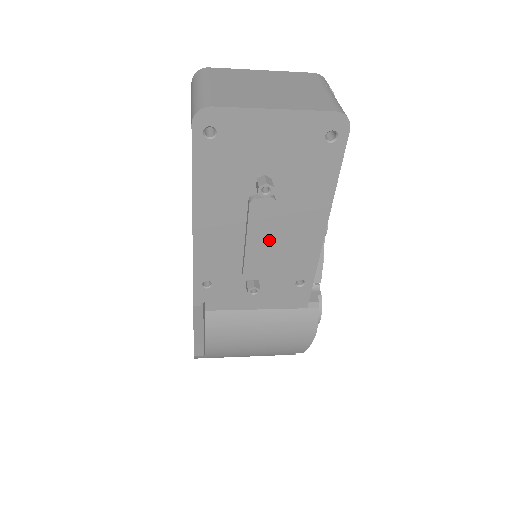
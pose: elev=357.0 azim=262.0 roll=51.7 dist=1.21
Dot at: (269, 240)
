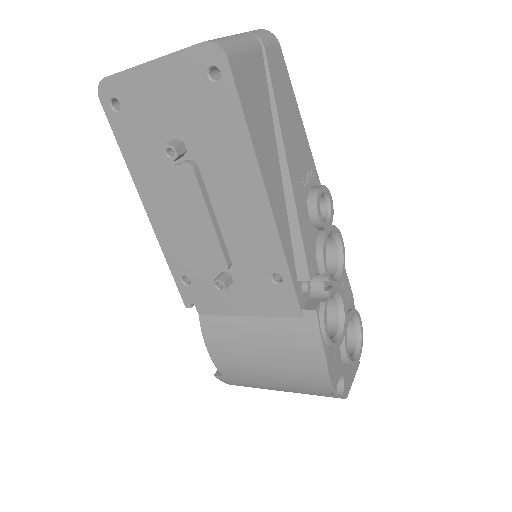
Dot at: (209, 217)
